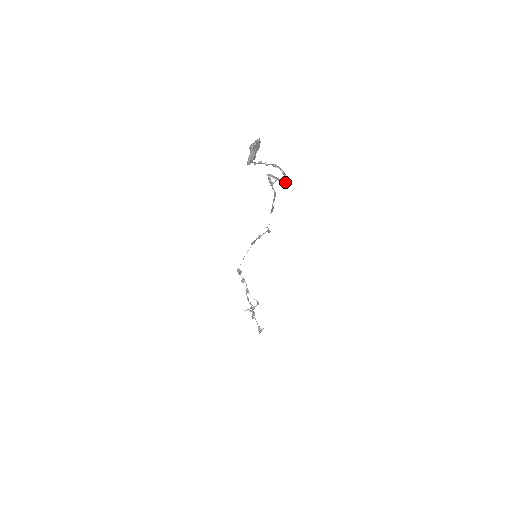
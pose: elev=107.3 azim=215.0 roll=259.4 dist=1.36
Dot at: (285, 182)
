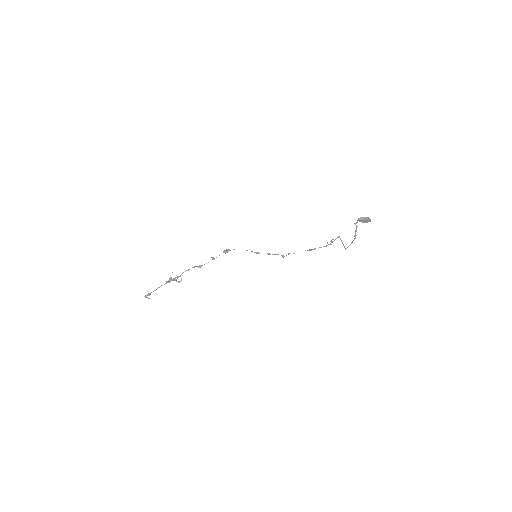
Dot at: occluded
